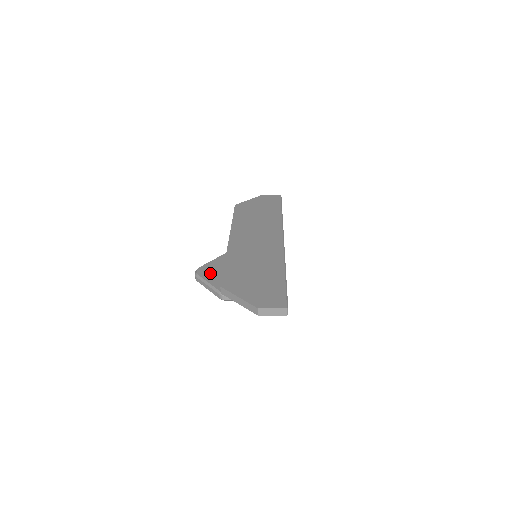
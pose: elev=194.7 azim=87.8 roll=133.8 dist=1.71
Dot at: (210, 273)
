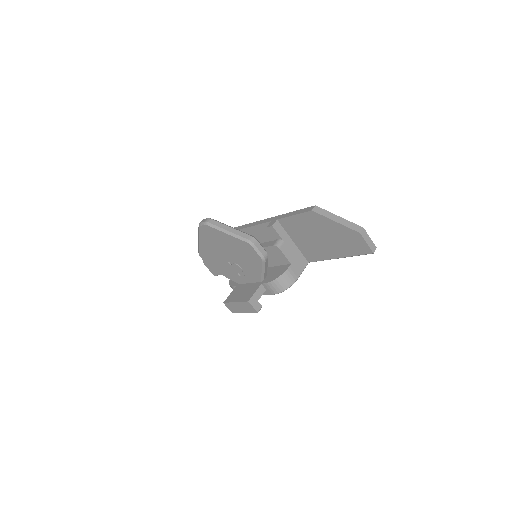
Dot at: occluded
